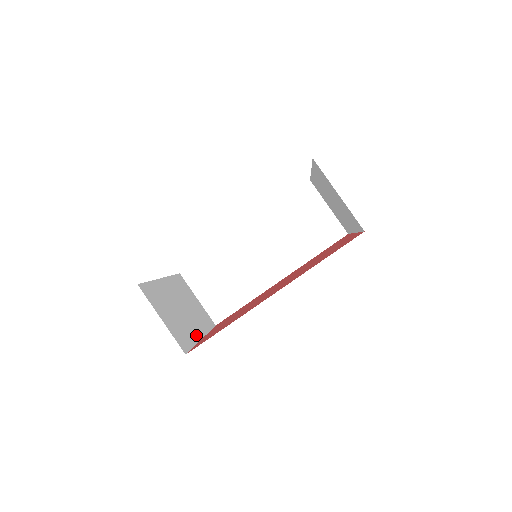
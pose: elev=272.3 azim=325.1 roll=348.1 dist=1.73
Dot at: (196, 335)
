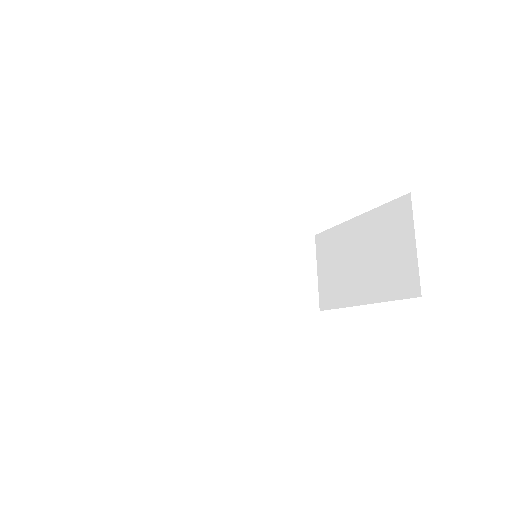
Dot at: occluded
